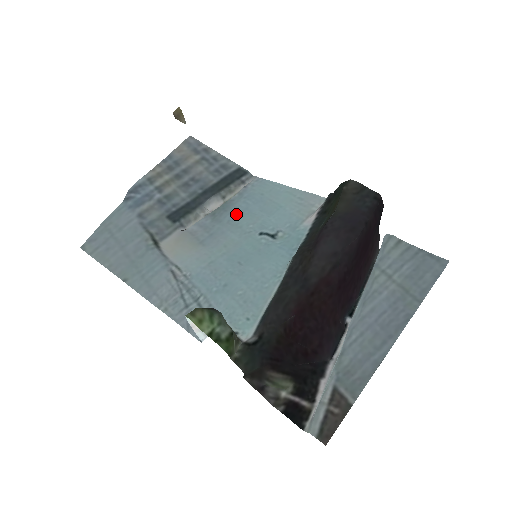
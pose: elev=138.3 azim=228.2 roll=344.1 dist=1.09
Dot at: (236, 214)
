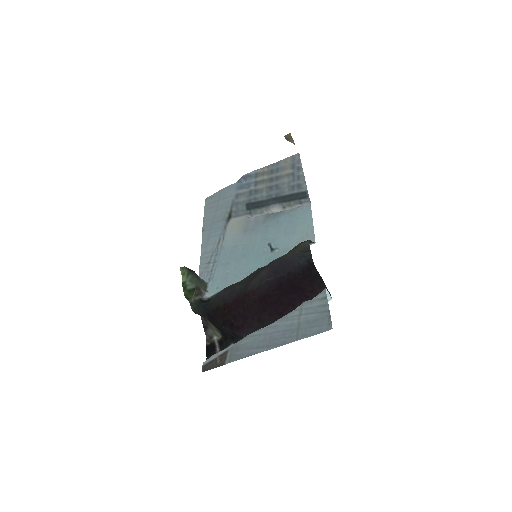
Dot at: (274, 223)
